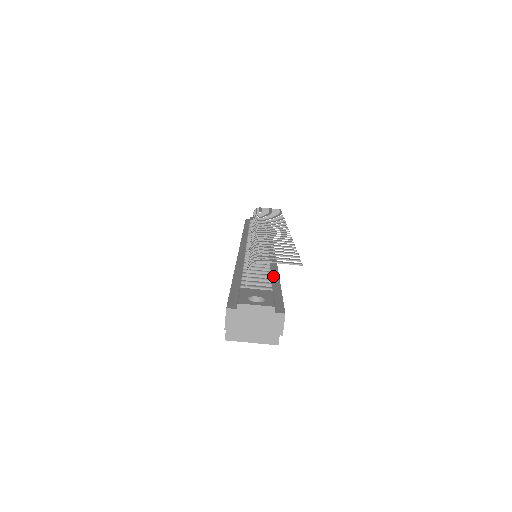
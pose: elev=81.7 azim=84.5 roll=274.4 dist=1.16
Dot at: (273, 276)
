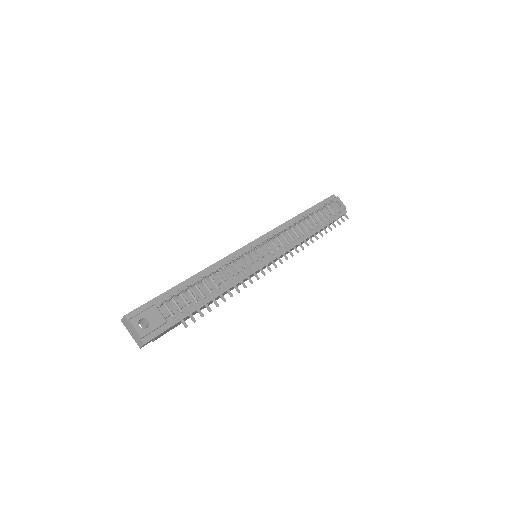
Dot at: occluded
